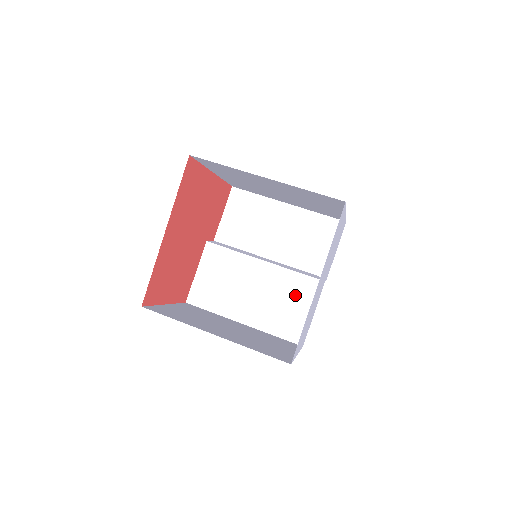
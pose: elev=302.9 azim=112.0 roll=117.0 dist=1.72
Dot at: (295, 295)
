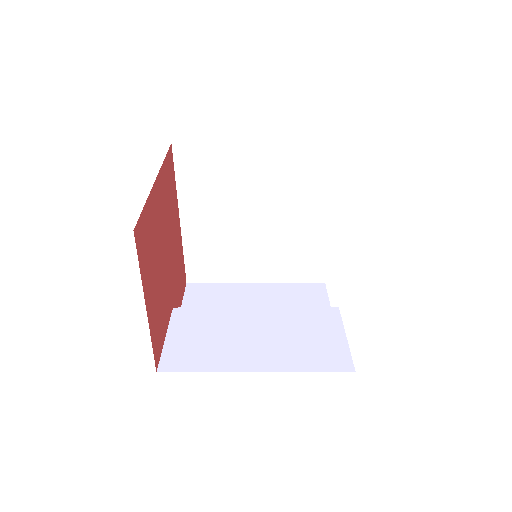
Dot at: (312, 326)
